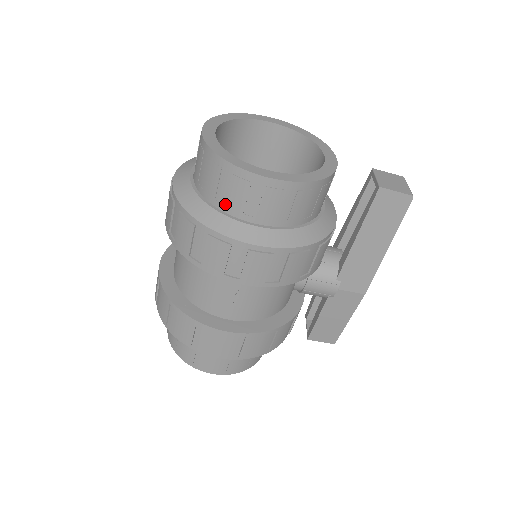
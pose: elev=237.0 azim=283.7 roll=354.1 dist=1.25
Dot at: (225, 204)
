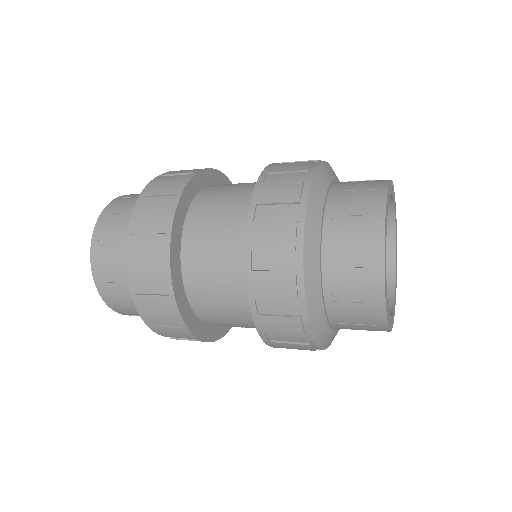
Dot at: (340, 323)
